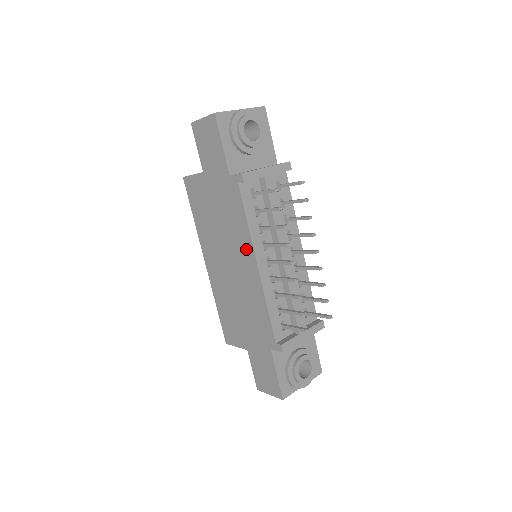
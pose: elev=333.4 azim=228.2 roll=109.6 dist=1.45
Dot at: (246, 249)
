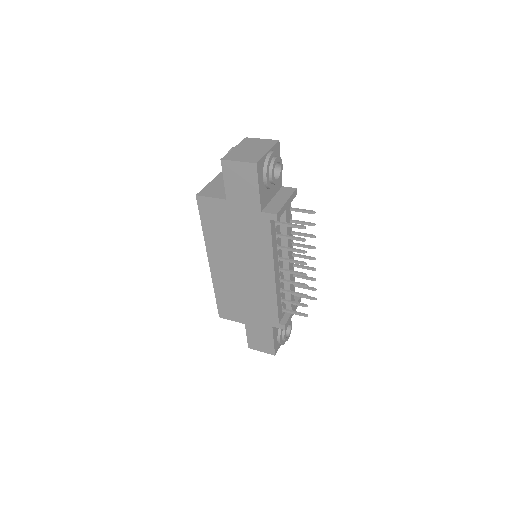
Dot at: (265, 263)
